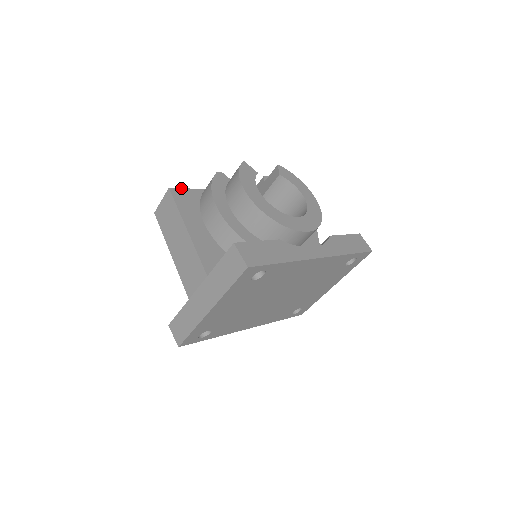
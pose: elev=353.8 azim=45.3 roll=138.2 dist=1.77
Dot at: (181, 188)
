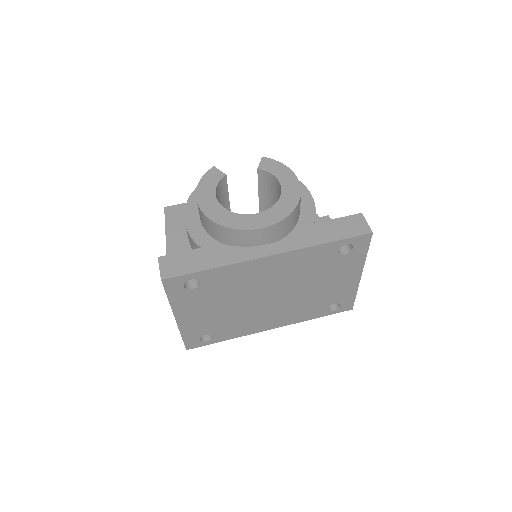
Dot at: (177, 204)
